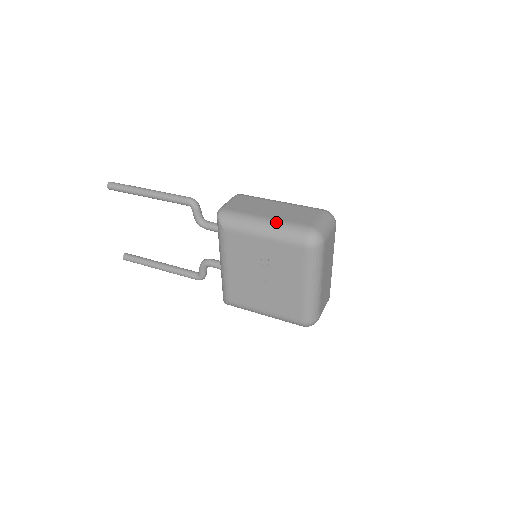
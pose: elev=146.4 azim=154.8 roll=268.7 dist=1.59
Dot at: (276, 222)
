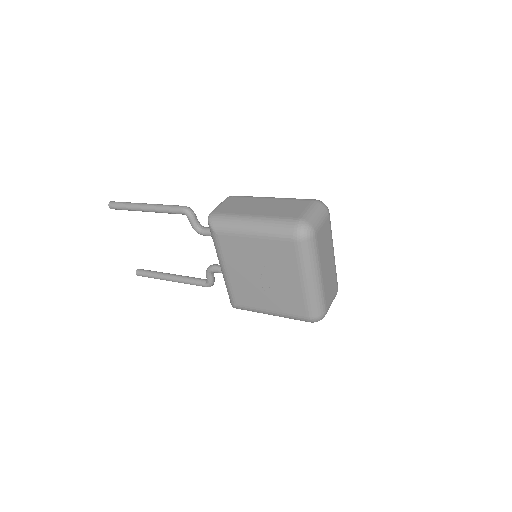
Dot at: (264, 219)
